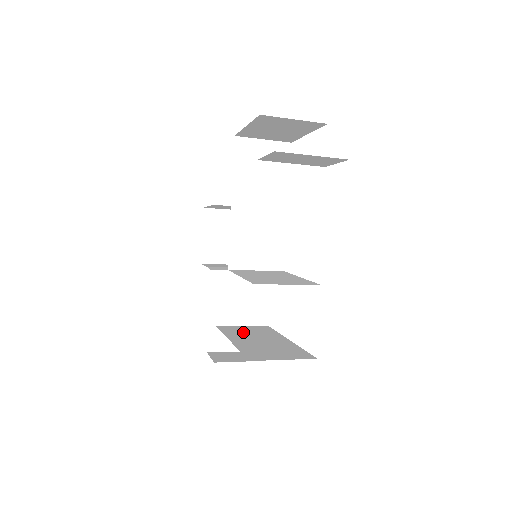
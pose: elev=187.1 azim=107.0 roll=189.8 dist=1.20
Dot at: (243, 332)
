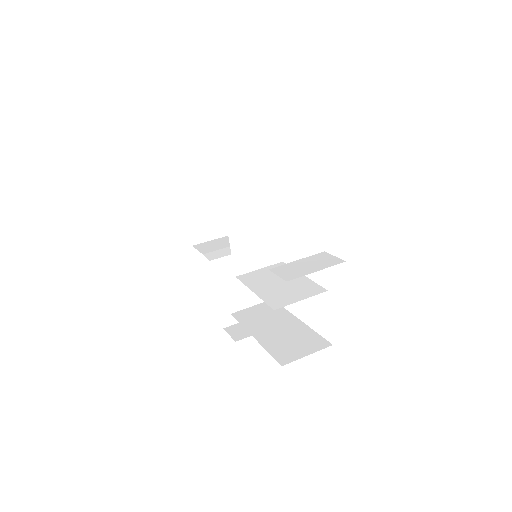
Dot at: (257, 318)
